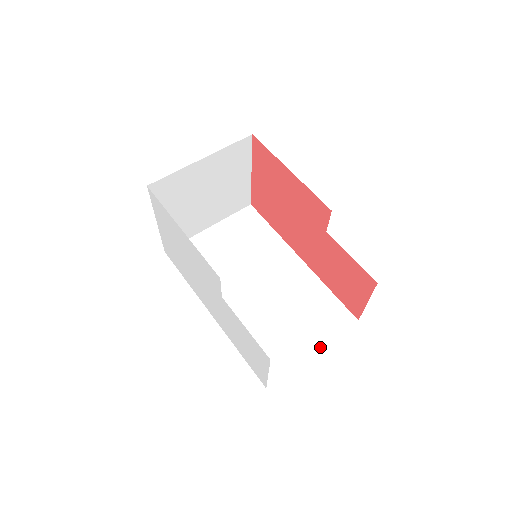
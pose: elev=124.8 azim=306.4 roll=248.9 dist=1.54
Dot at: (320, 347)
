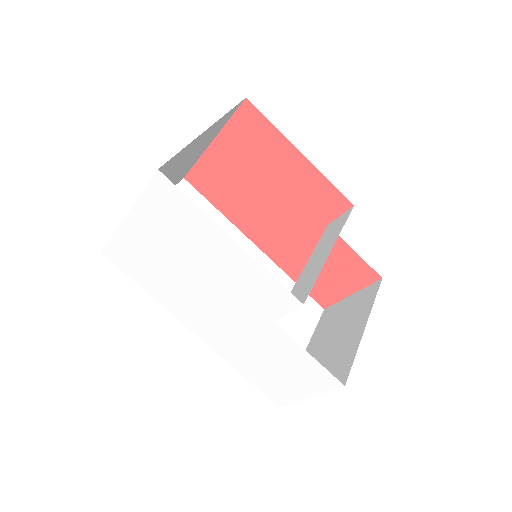
Dot at: (306, 346)
